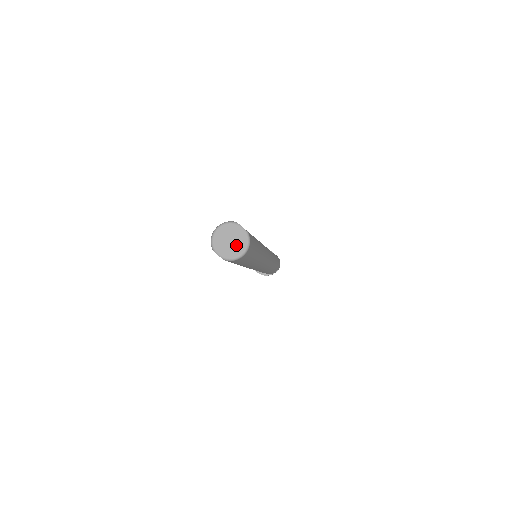
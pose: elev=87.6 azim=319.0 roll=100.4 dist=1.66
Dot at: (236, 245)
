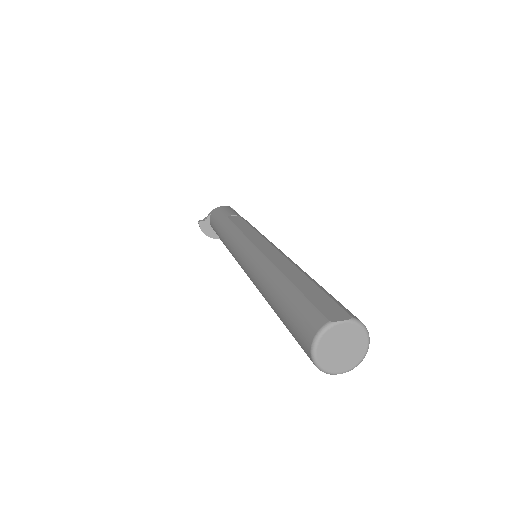
Dot at: (354, 345)
